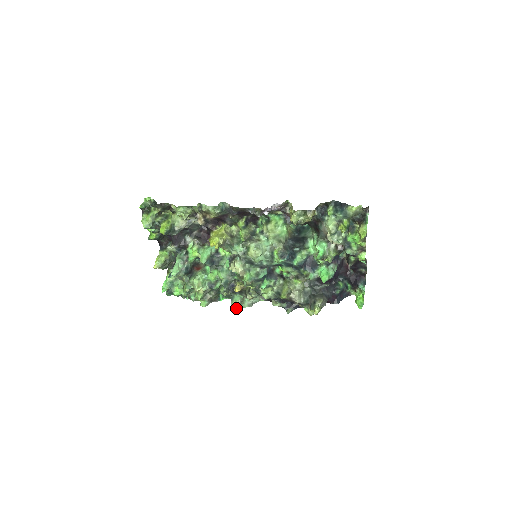
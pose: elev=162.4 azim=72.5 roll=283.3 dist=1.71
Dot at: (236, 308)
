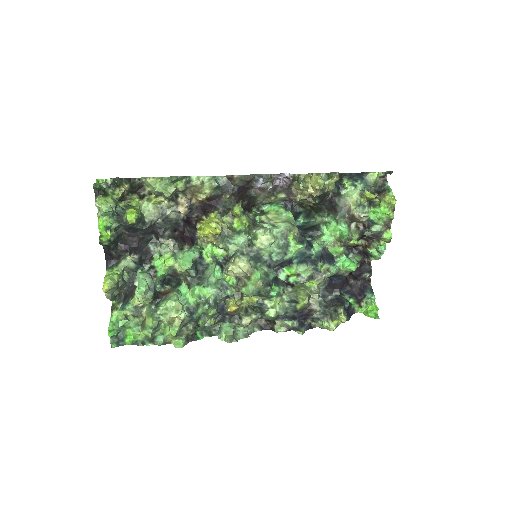
Dot at: (231, 339)
